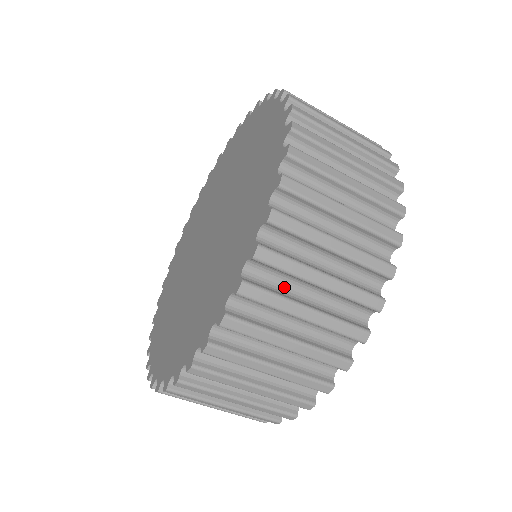
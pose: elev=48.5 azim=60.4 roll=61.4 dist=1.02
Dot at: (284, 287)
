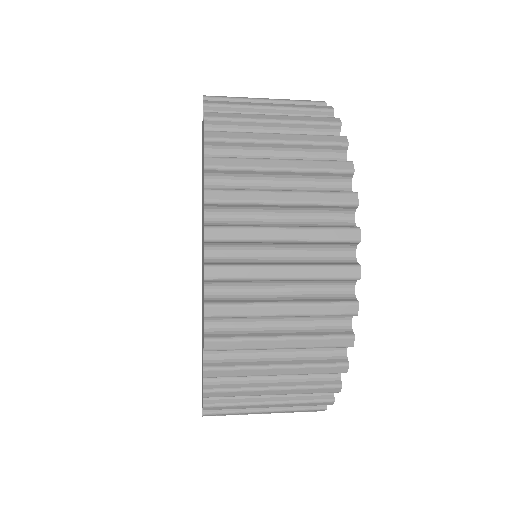
Dot at: (251, 325)
